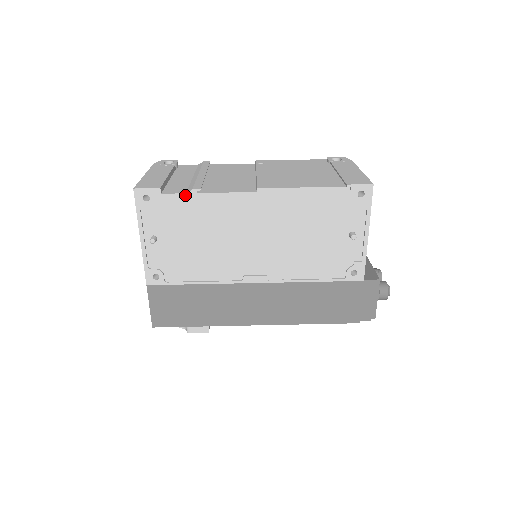
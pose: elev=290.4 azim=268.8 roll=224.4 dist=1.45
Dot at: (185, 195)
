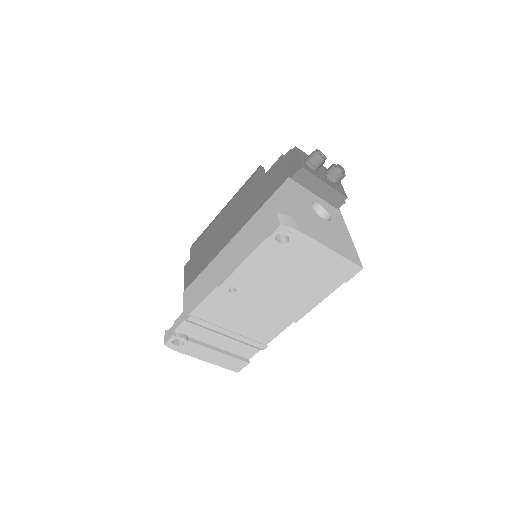
Dot at: (259, 349)
